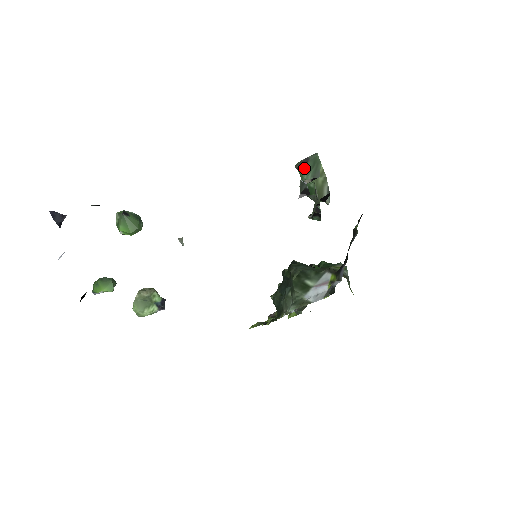
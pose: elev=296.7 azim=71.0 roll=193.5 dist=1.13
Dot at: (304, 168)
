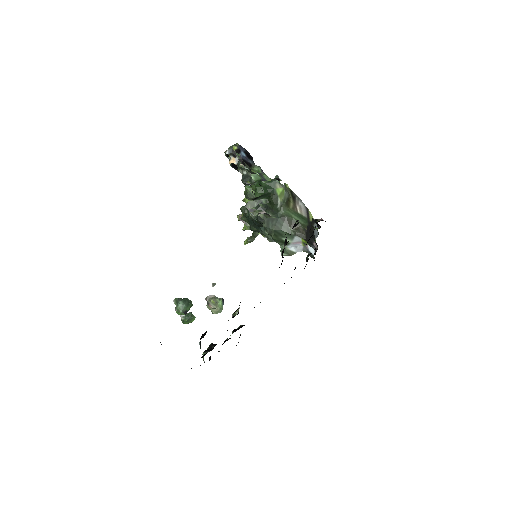
Dot at: (258, 198)
